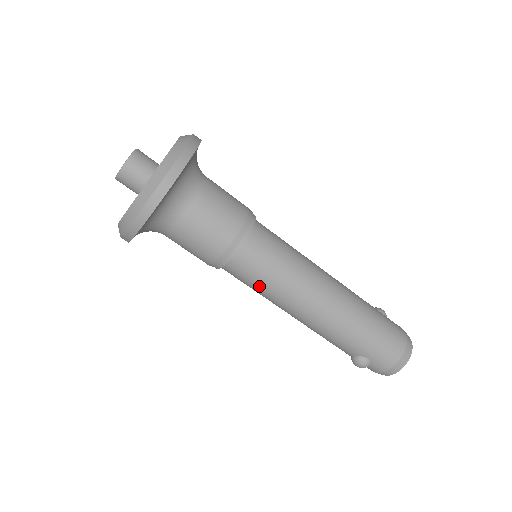
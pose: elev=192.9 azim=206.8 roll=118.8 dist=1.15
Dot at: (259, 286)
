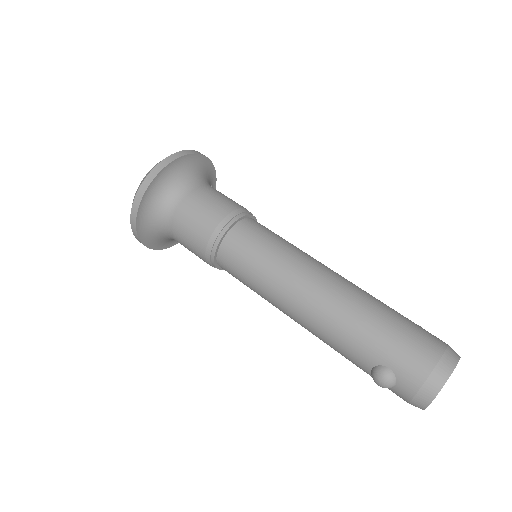
Dot at: (250, 274)
